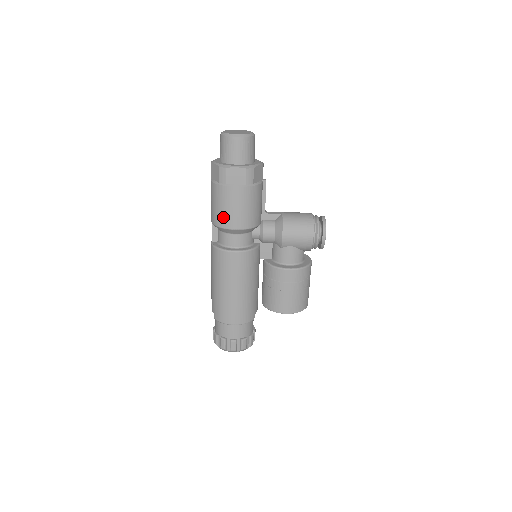
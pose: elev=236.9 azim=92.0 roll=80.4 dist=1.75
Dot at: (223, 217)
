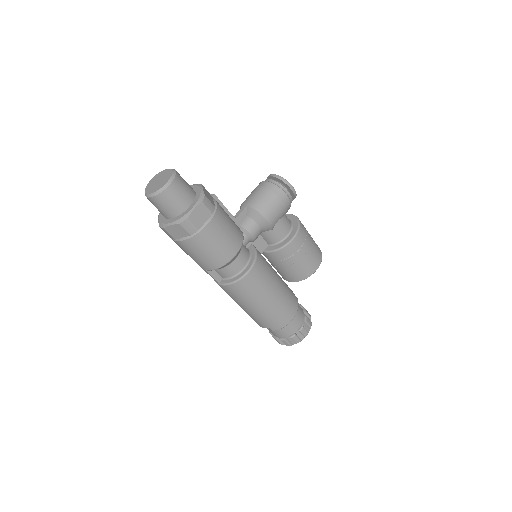
Dot at: (218, 257)
